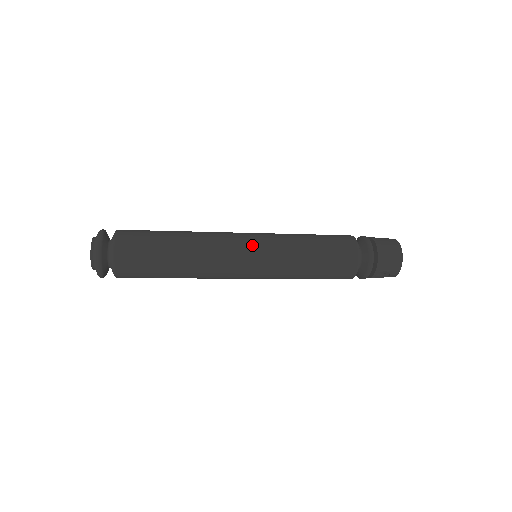
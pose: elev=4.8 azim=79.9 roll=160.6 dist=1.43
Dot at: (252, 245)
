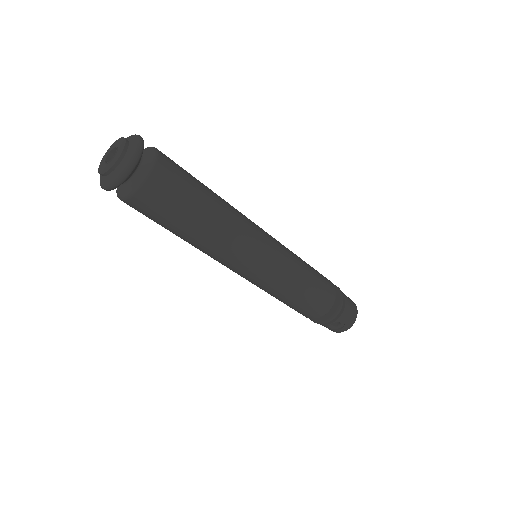
Dot at: (270, 239)
